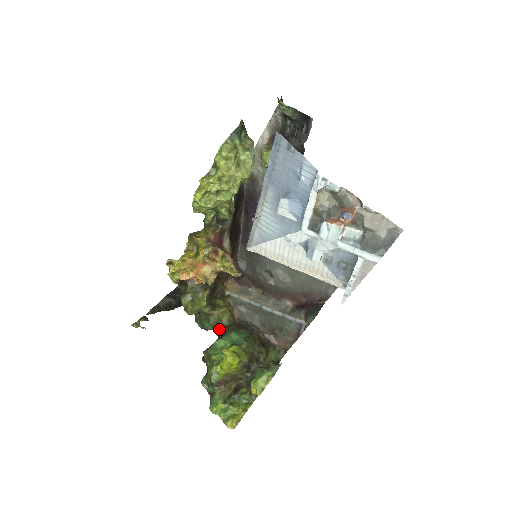
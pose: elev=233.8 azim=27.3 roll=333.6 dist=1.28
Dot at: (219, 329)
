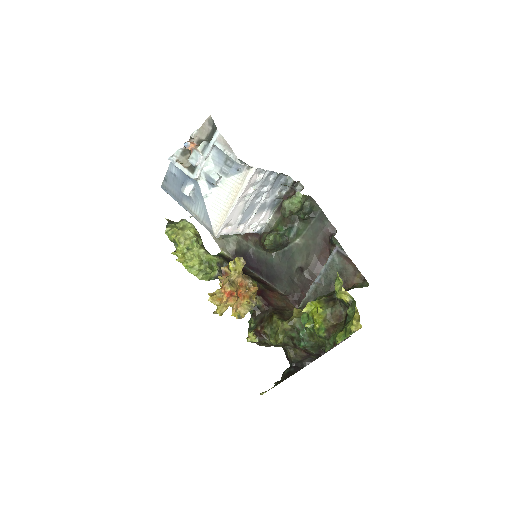
Dot at: occluded
